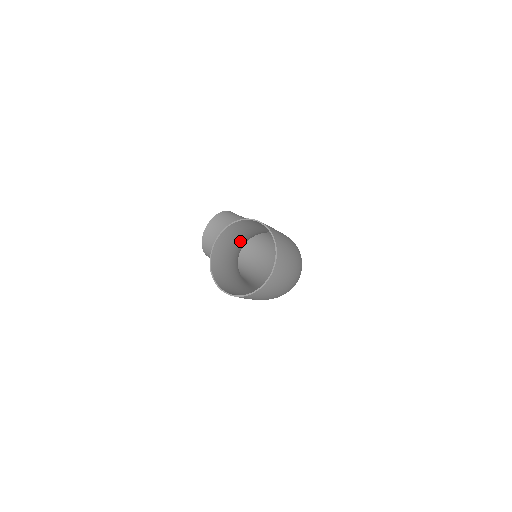
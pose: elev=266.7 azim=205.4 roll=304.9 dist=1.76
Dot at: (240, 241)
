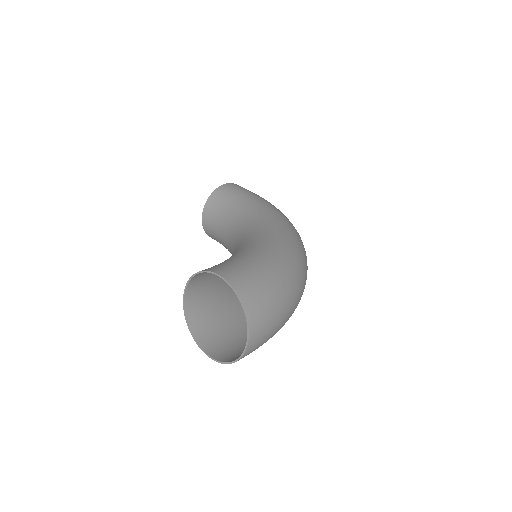
Dot at: occluded
